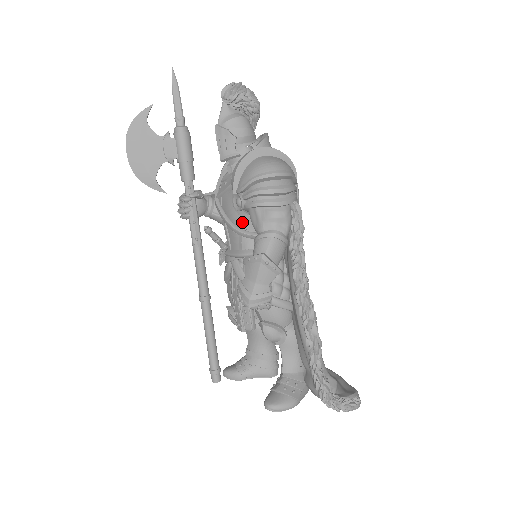
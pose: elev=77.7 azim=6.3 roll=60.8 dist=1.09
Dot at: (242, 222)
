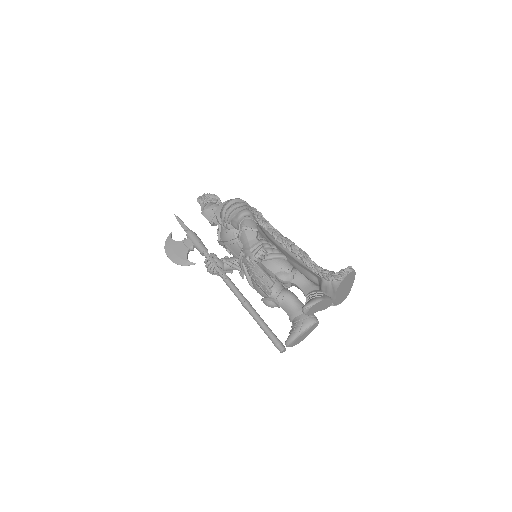
Dot at: (233, 235)
